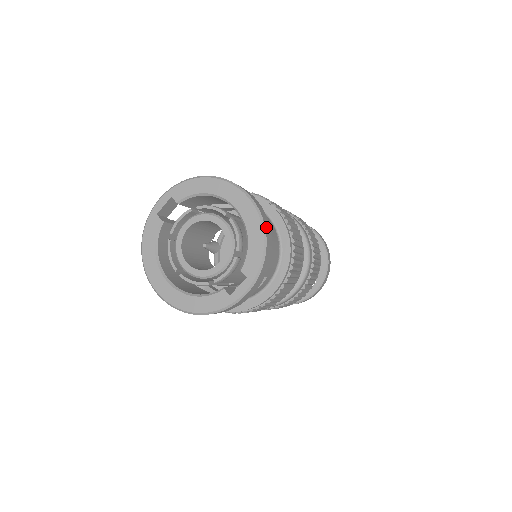
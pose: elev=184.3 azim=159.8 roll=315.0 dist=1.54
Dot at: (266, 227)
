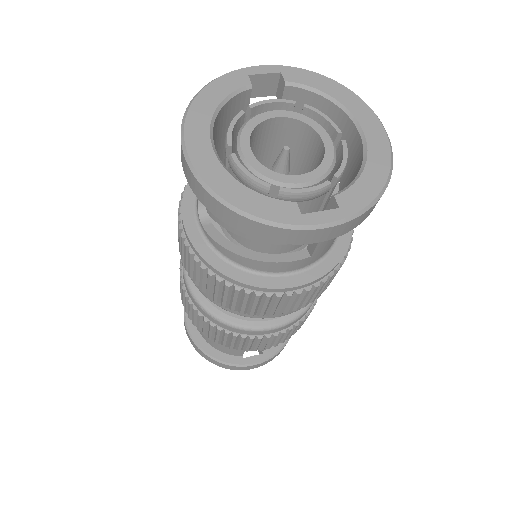
Dot at: (389, 175)
